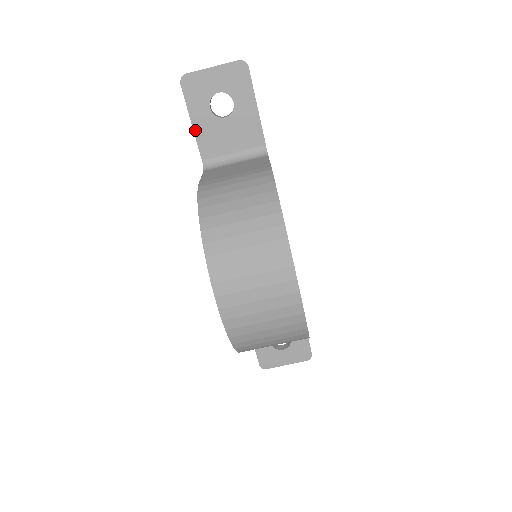
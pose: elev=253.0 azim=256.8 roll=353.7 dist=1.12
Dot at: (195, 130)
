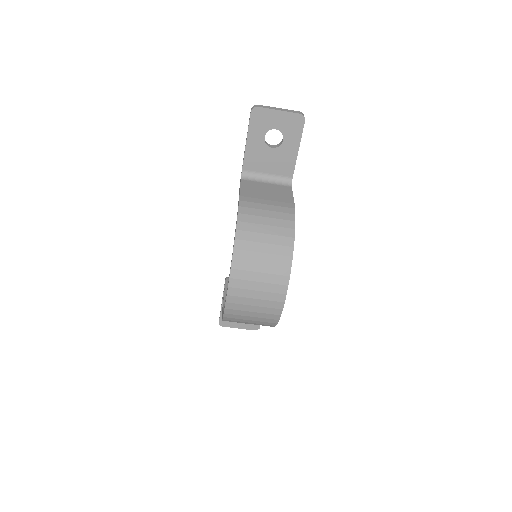
Dot at: (247, 147)
